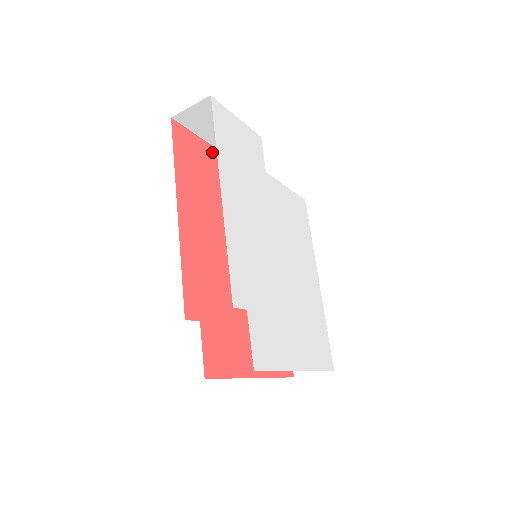
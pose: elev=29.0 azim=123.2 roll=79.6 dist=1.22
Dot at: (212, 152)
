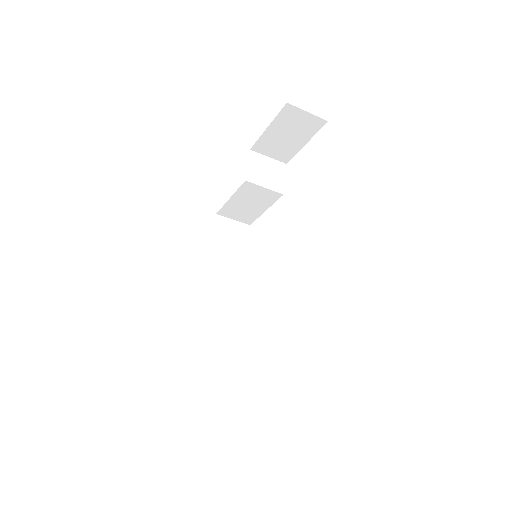
Dot at: occluded
